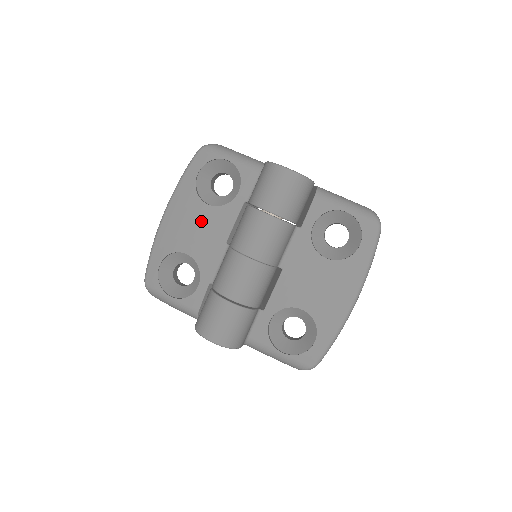
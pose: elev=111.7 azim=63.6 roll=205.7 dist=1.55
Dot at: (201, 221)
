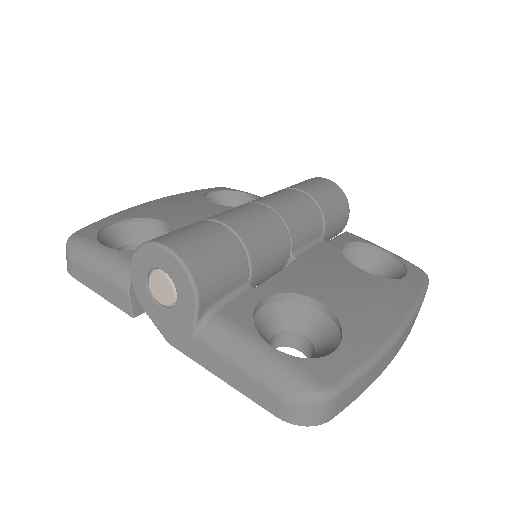
Dot at: (198, 208)
